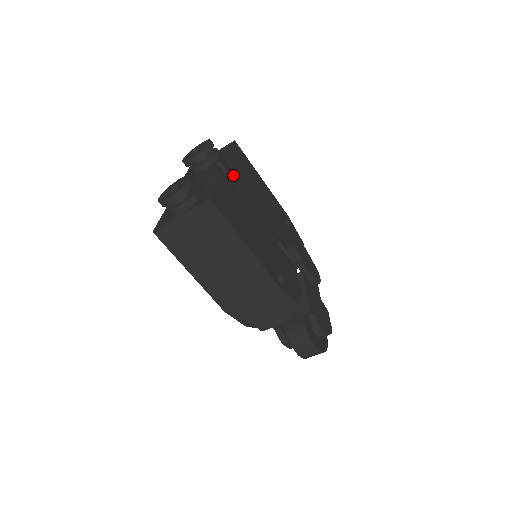
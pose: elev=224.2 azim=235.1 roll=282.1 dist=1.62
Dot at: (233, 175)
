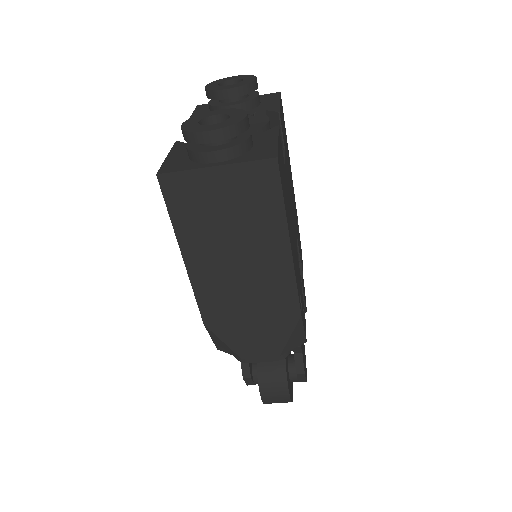
Dot at: occluded
